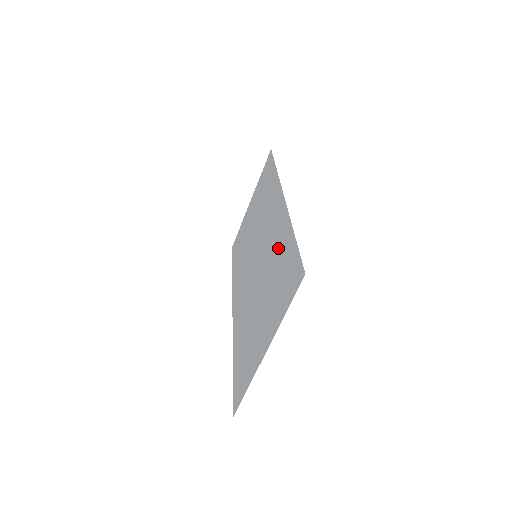
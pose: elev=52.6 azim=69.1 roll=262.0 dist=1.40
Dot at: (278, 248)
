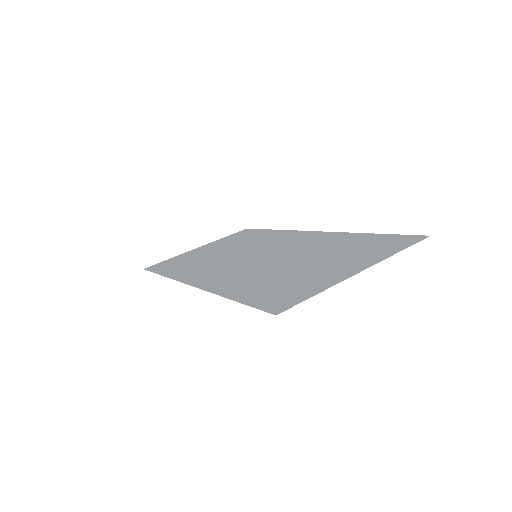
Dot at: (333, 242)
